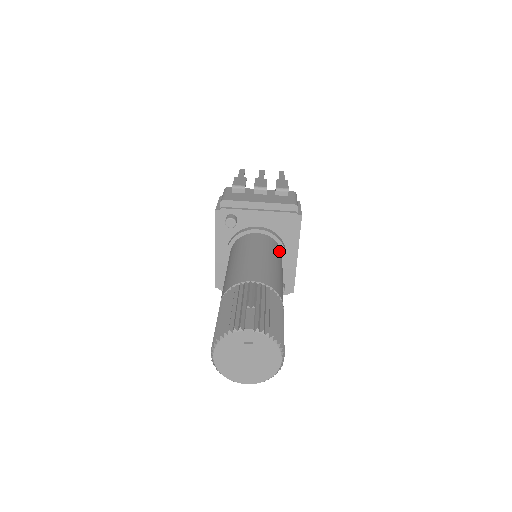
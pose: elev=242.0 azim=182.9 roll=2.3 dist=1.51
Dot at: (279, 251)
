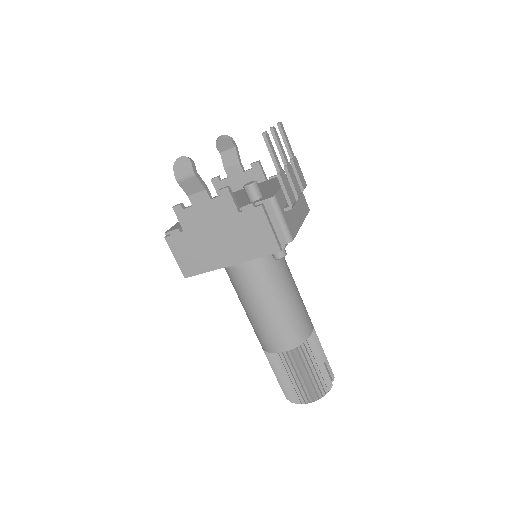
Dot at: occluded
